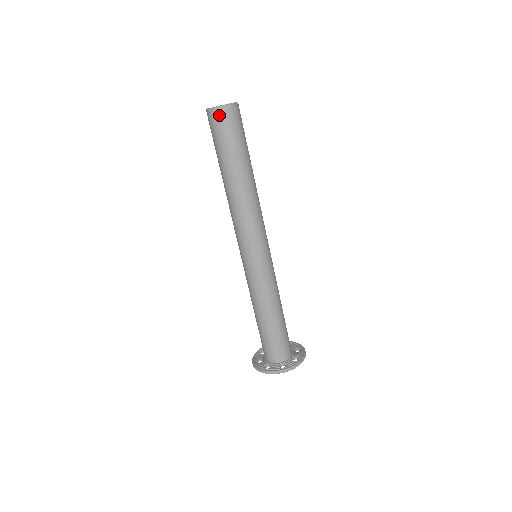
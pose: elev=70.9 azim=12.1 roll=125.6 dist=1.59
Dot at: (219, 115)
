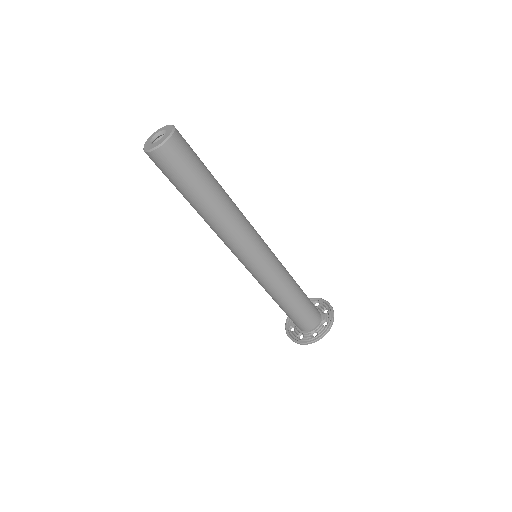
Dot at: (150, 158)
